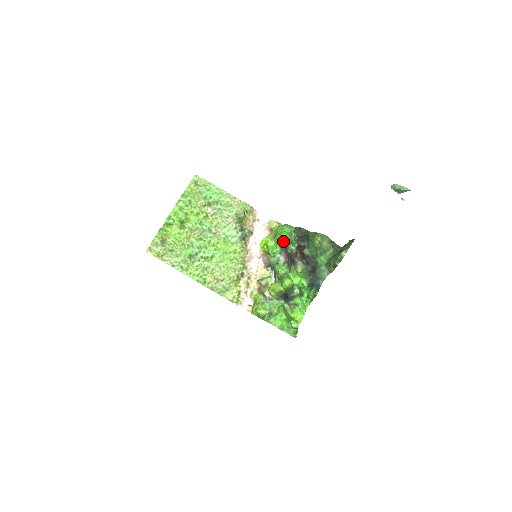
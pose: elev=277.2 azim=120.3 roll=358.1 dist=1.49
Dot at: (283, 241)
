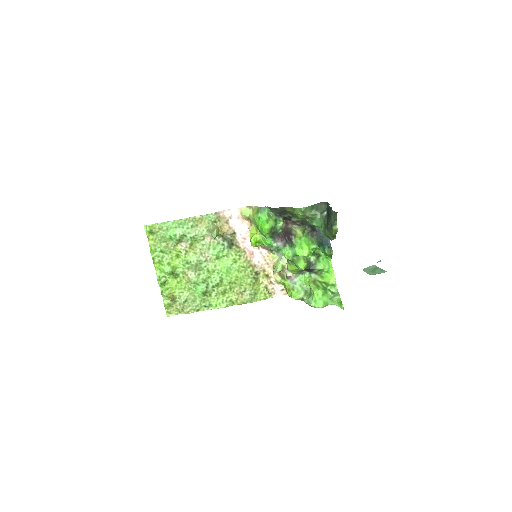
Dot at: (269, 232)
